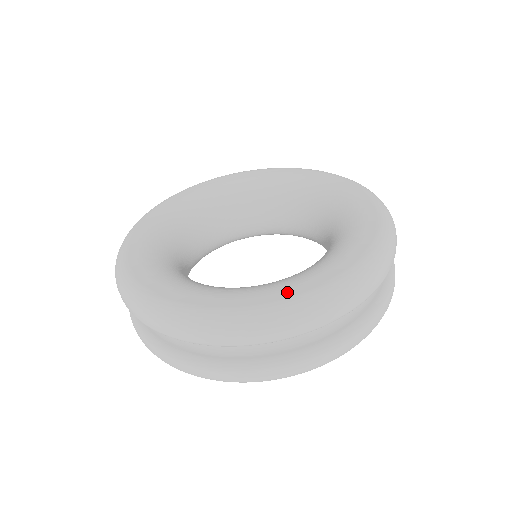
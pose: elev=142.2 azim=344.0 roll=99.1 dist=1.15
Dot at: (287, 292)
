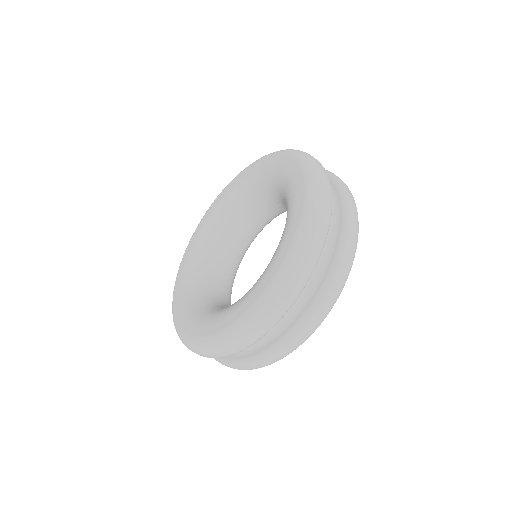
Dot at: (287, 244)
